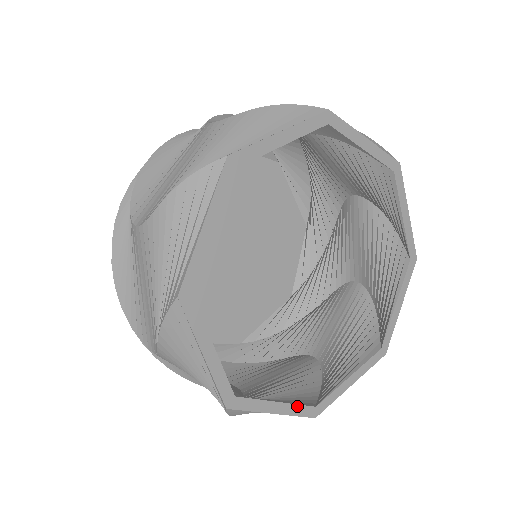
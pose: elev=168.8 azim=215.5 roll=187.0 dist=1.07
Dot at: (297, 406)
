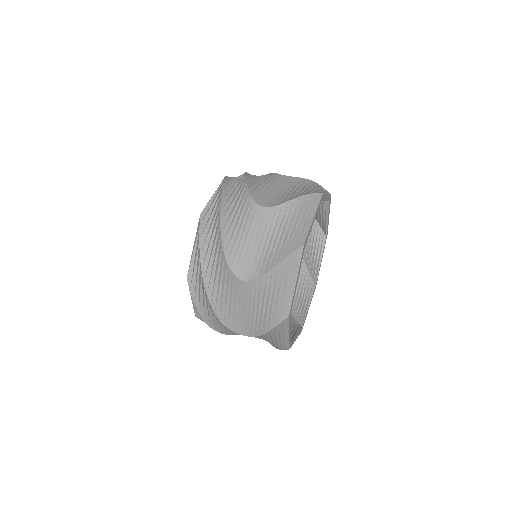
Dot at: (299, 331)
